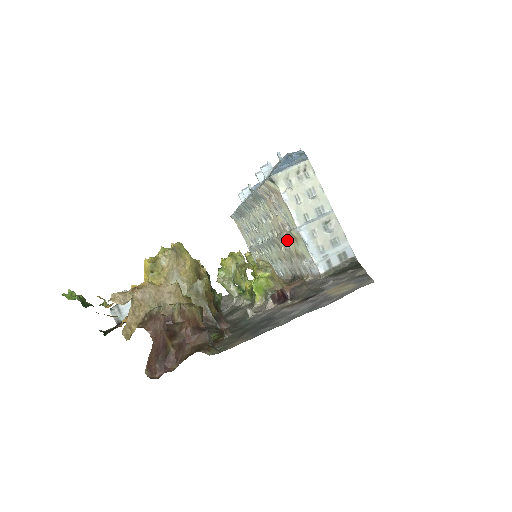
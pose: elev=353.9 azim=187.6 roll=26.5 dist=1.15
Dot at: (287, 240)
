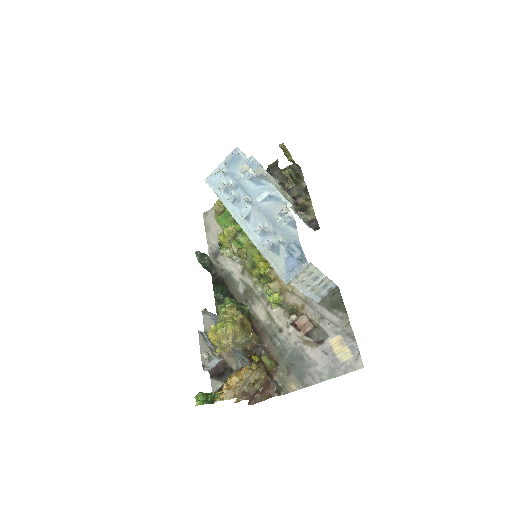
Dot at: occluded
